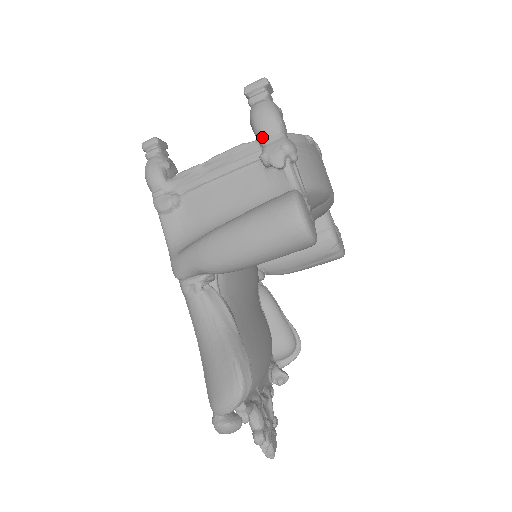
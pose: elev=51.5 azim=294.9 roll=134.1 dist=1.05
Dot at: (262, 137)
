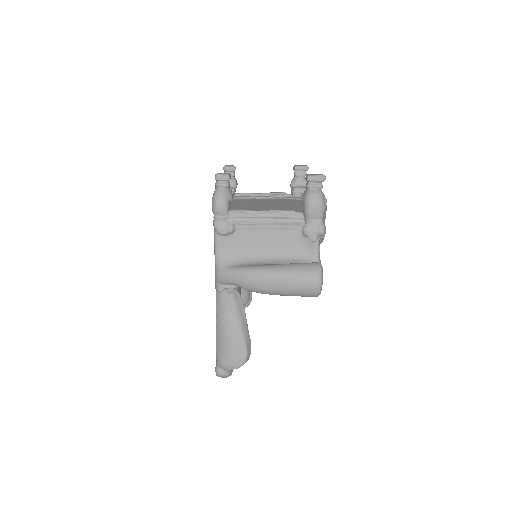
Dot at: (309, 217)
